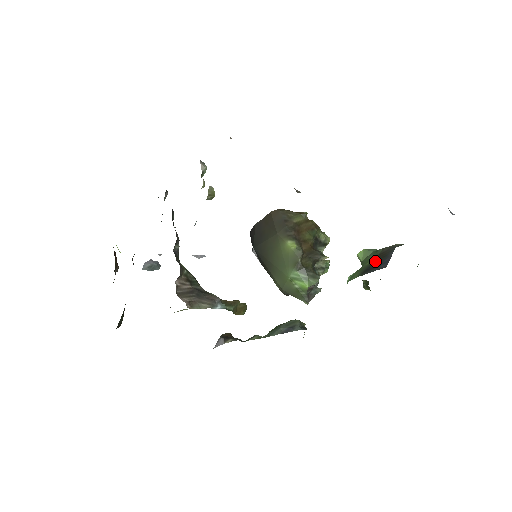
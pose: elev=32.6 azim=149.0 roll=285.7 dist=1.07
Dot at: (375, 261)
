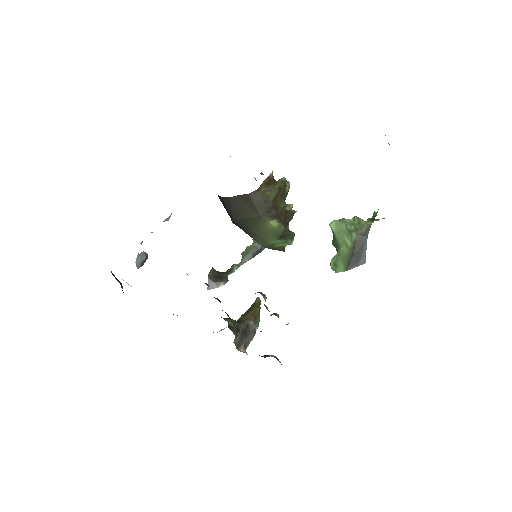
Dot at: (354, 252)
